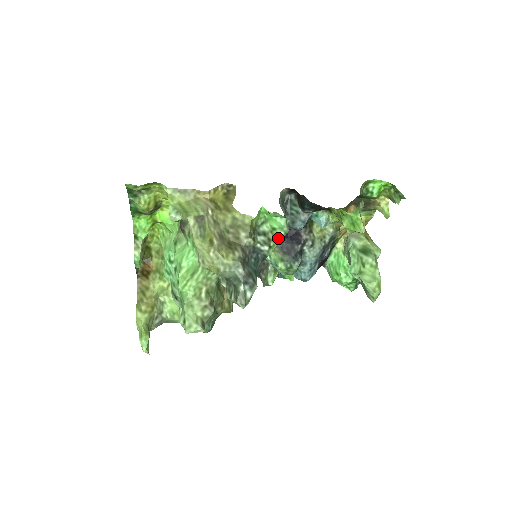
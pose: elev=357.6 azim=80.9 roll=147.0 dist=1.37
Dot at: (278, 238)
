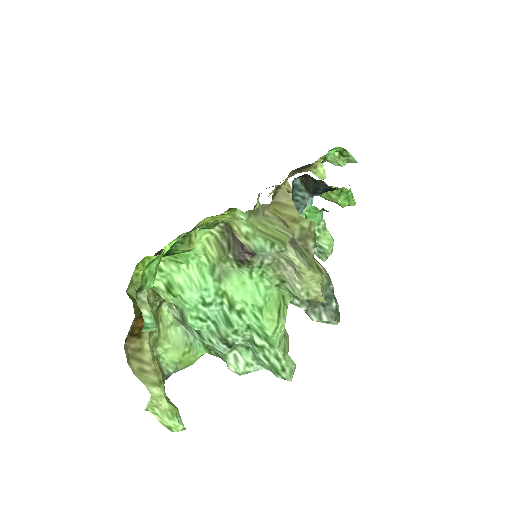
Dot at: occluded
